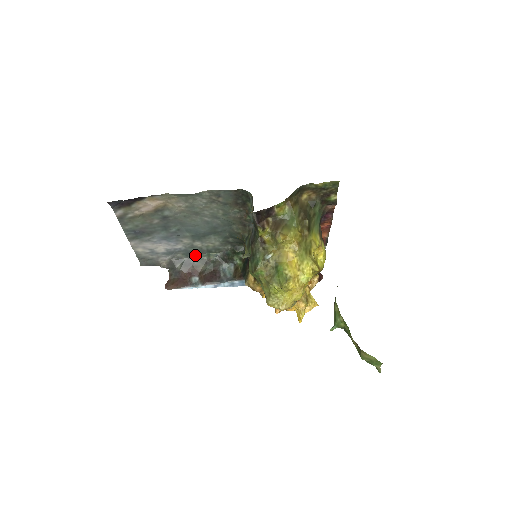
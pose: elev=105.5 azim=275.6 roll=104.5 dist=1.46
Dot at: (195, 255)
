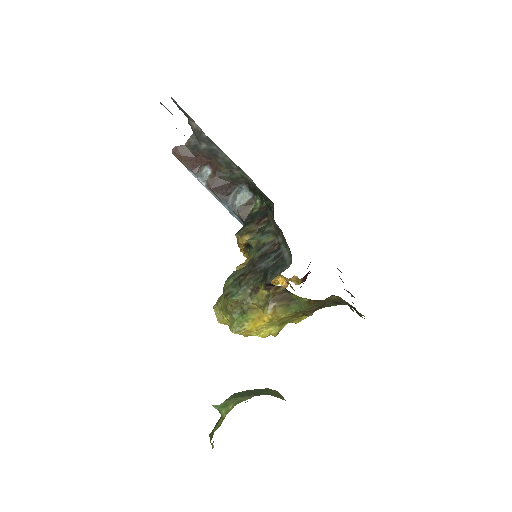
Dot at: (227, 156)
